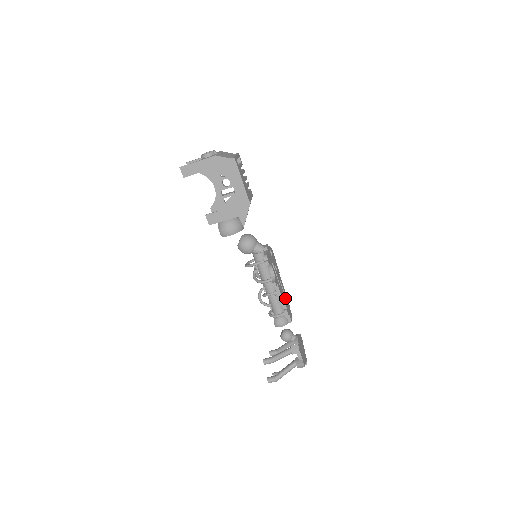
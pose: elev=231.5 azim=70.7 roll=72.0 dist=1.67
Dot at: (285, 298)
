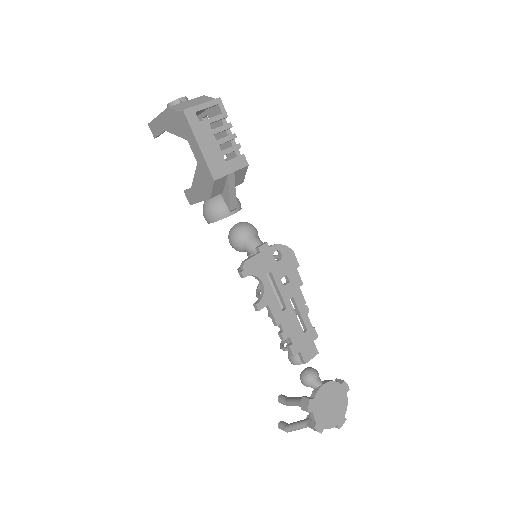
Dot at: (300, 326)
